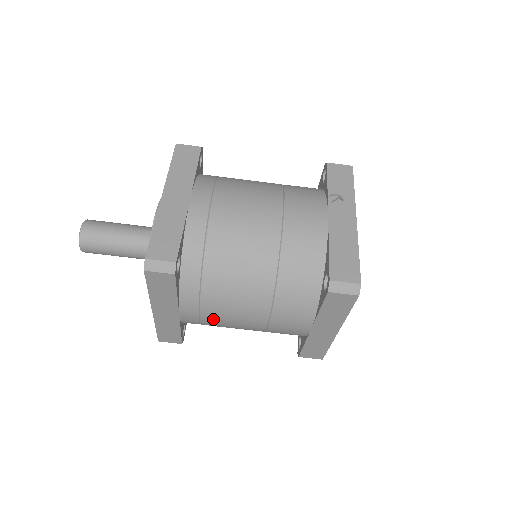
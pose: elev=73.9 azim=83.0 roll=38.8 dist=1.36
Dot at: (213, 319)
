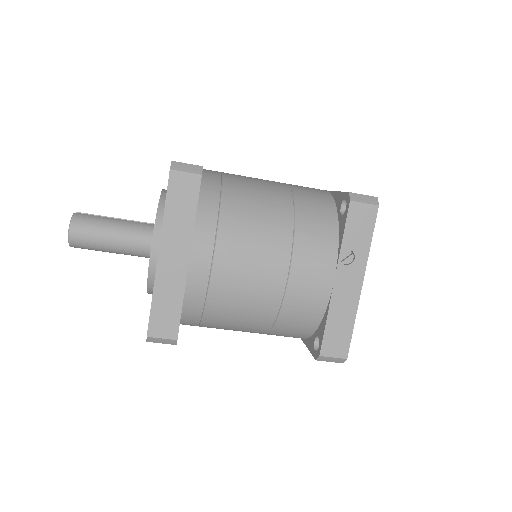
Dot at: occluded
